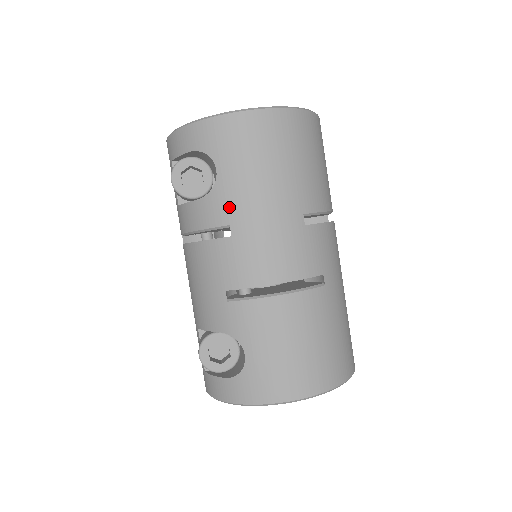
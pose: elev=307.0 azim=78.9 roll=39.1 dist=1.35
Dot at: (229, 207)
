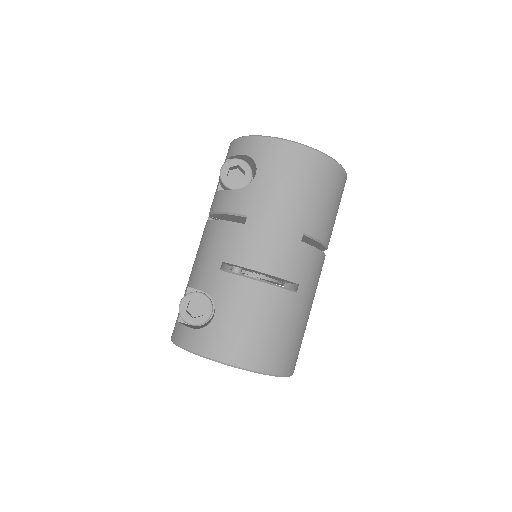
Dot at: (253, 203)
